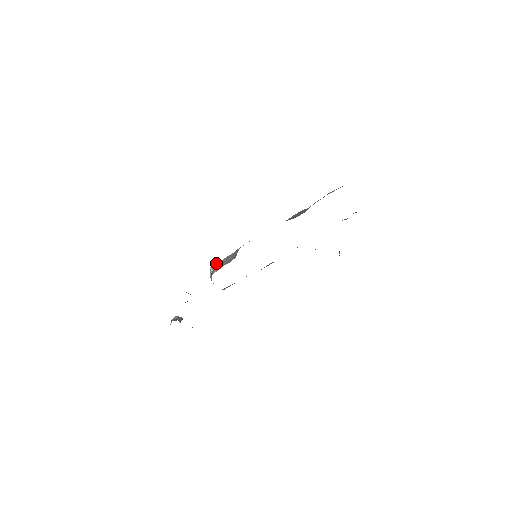
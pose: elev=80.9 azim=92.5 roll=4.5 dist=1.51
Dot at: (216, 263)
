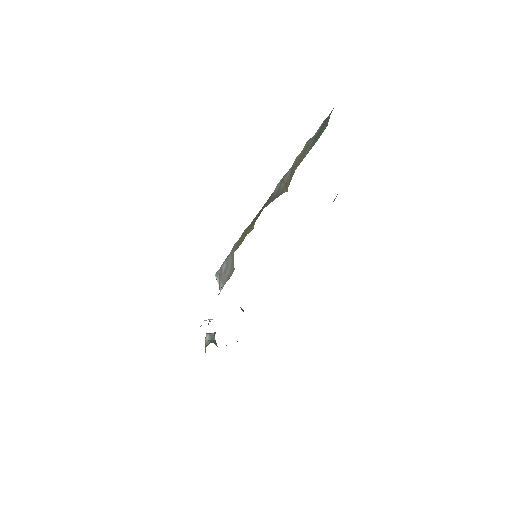
Dot at: (218, 270)
